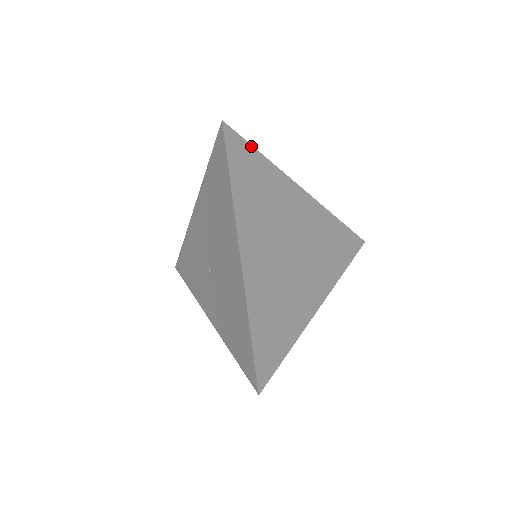
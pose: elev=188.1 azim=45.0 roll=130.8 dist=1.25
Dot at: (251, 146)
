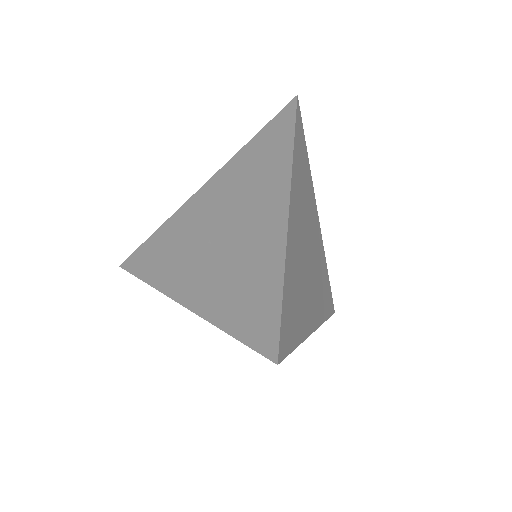
Dot at: (304, 137)
